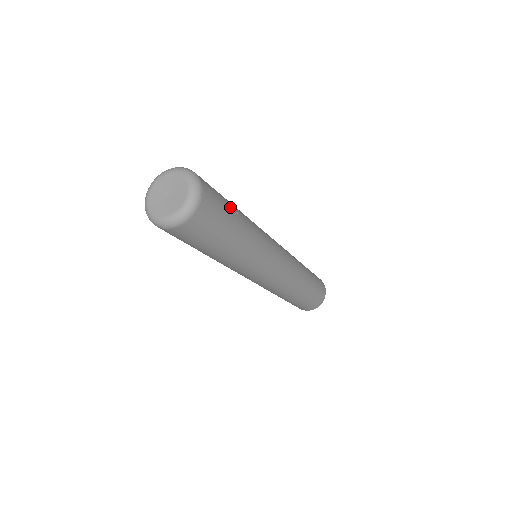
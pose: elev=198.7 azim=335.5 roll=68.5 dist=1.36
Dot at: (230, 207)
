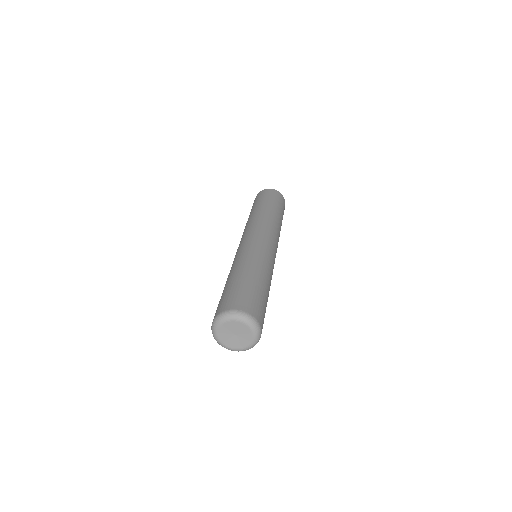
Dot at: (263, 294)
